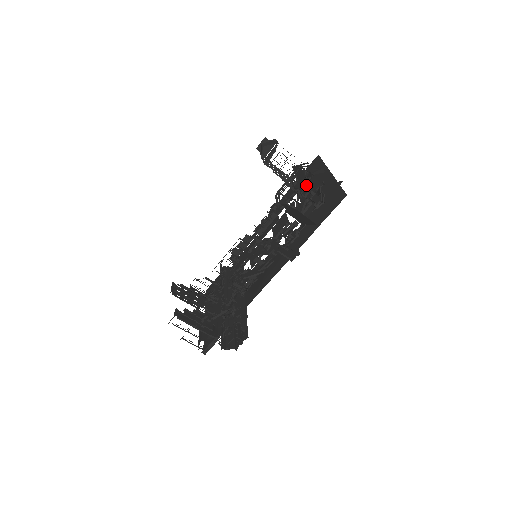
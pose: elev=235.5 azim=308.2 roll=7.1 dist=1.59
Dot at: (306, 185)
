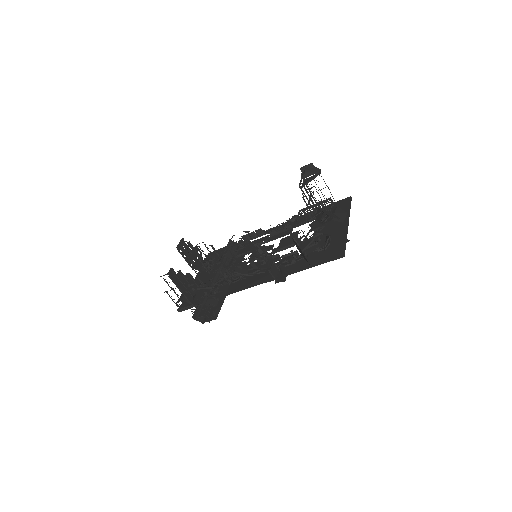
Dot at: occluded
